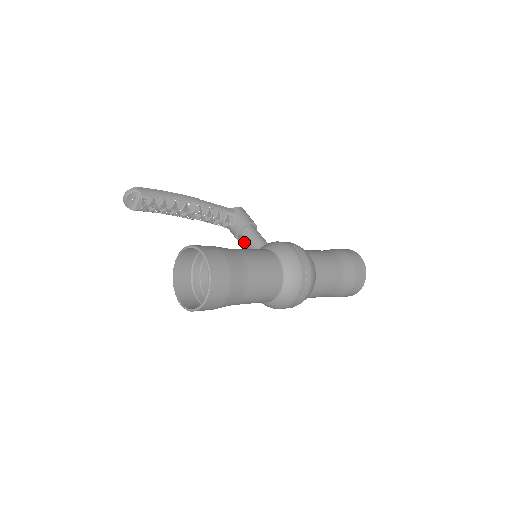
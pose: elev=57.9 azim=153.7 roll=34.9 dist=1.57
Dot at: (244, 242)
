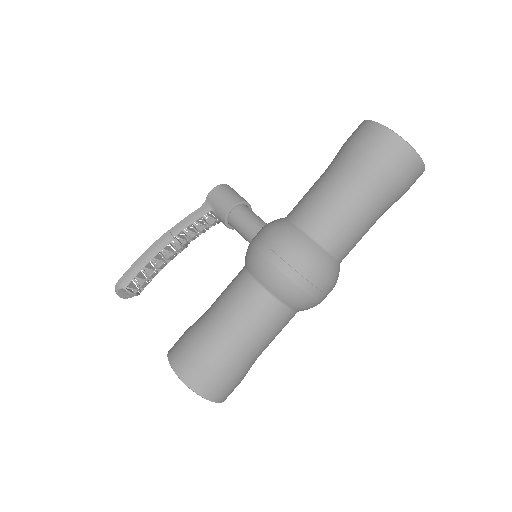
Dot at: occluded
